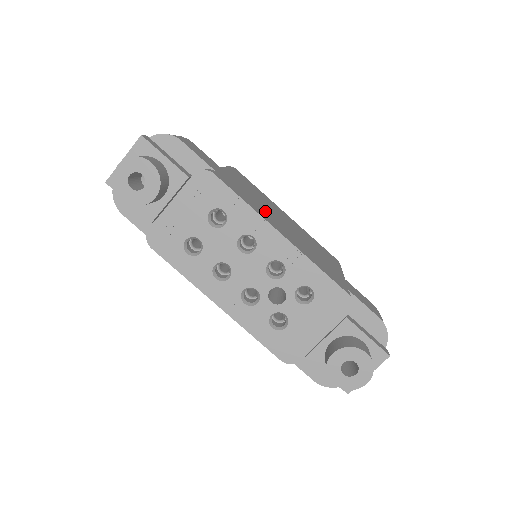
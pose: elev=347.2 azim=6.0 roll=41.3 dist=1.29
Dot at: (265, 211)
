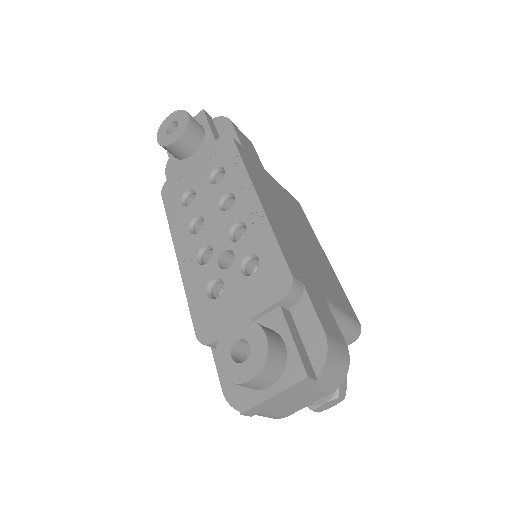
Dot at: (272, 198)
